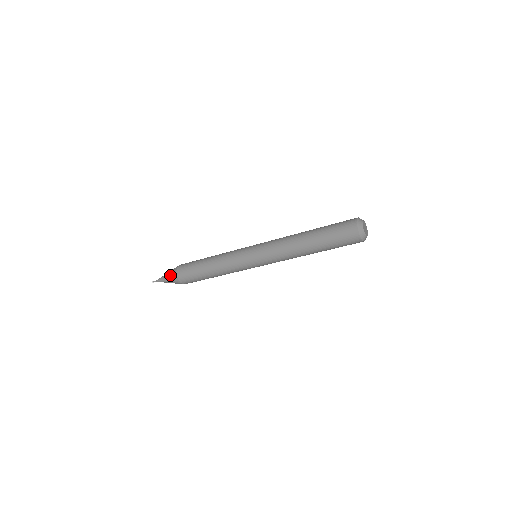
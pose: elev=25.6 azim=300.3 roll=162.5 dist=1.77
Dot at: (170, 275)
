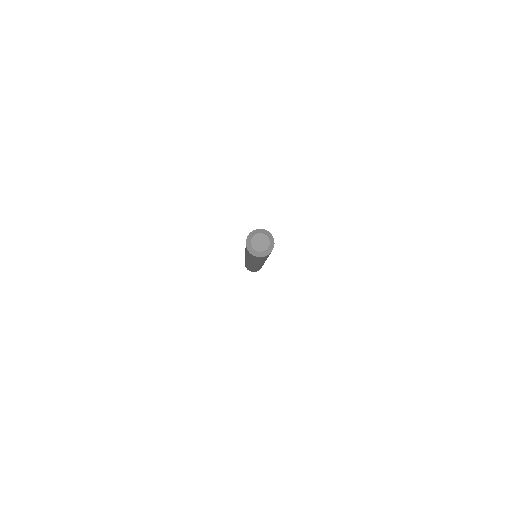
Dot at: occluded
